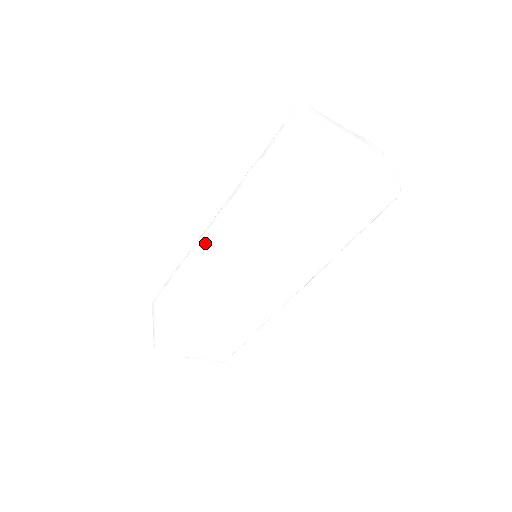
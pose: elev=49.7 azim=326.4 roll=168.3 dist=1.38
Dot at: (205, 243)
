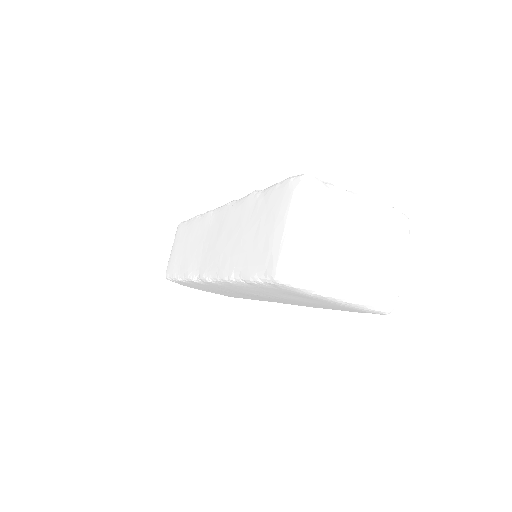
Dot at: (208, 226)
